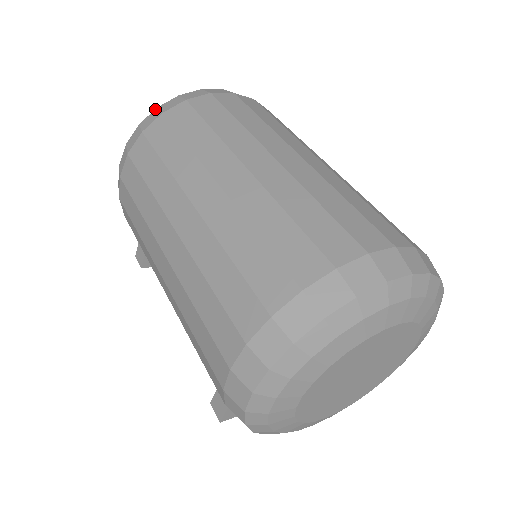
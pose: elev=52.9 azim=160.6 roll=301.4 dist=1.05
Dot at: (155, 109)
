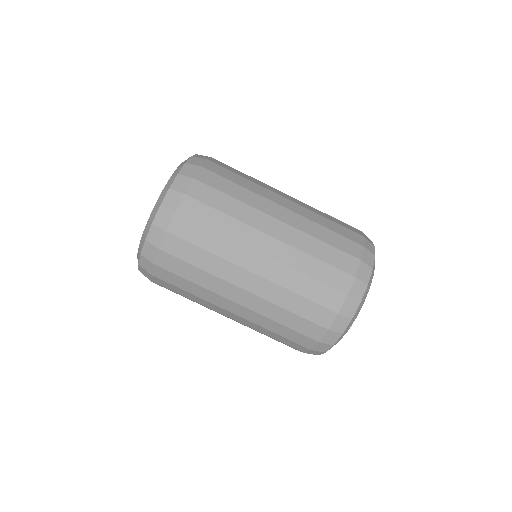
Dot at: (140, 256)
